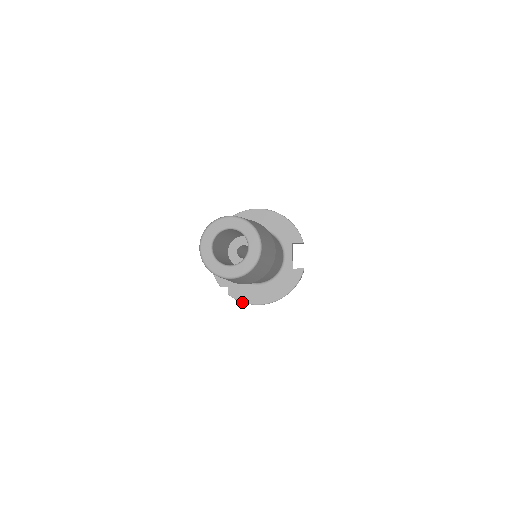
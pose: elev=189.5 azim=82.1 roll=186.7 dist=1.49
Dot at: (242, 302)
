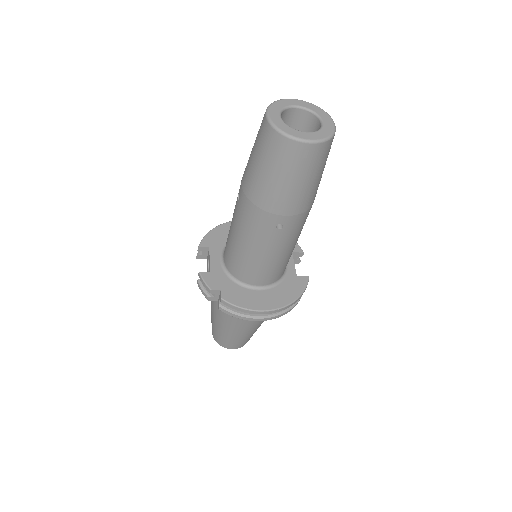
Dot at: (240, 308)
